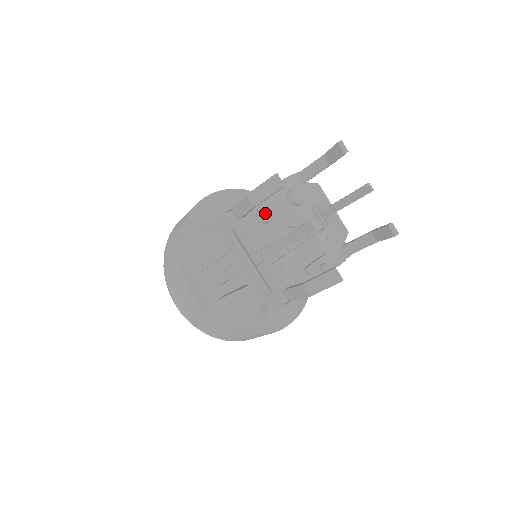
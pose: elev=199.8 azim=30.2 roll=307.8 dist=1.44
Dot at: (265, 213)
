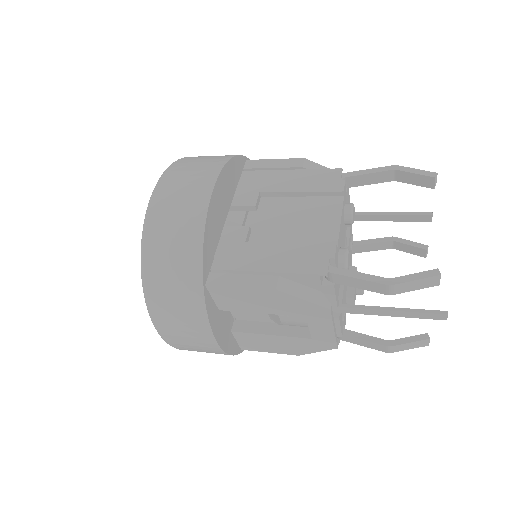
Dot at: (348, 262)
